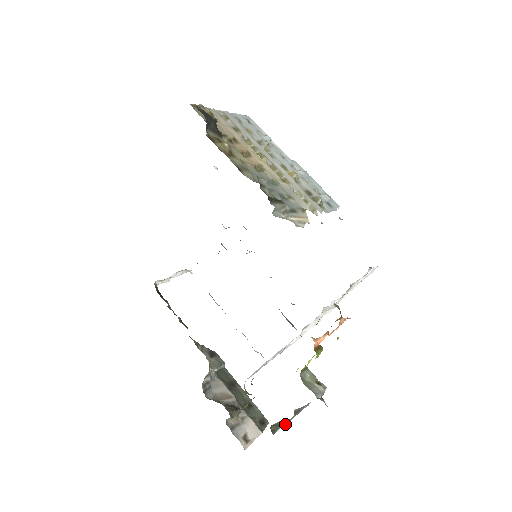
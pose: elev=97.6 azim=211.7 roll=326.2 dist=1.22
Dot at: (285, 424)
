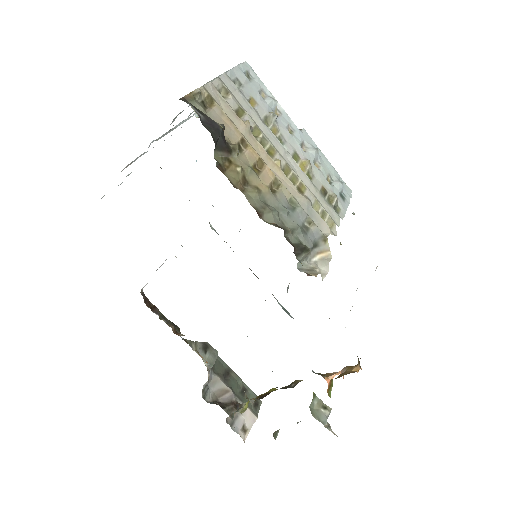
Dot at: occluded
